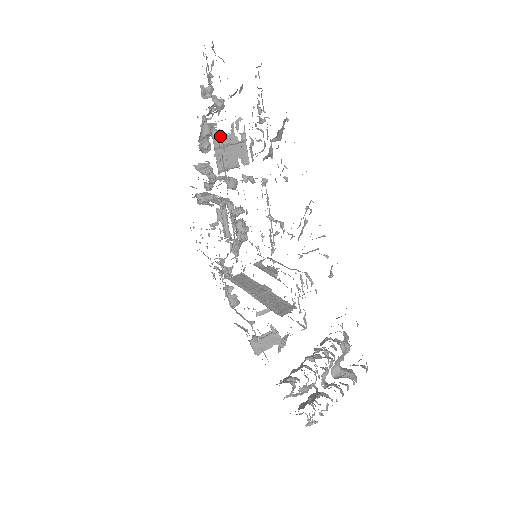
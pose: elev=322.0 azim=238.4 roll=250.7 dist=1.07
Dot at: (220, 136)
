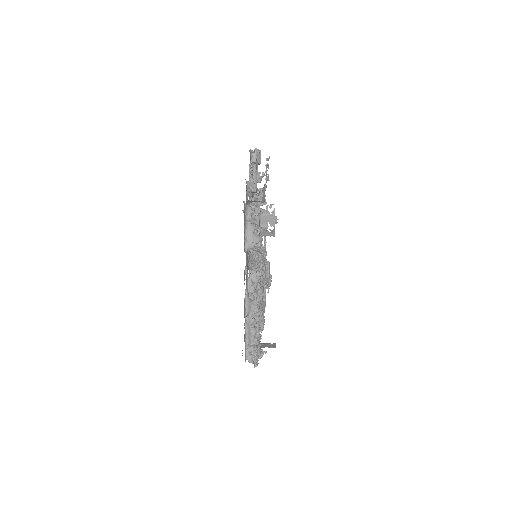
Dot at: occluded
